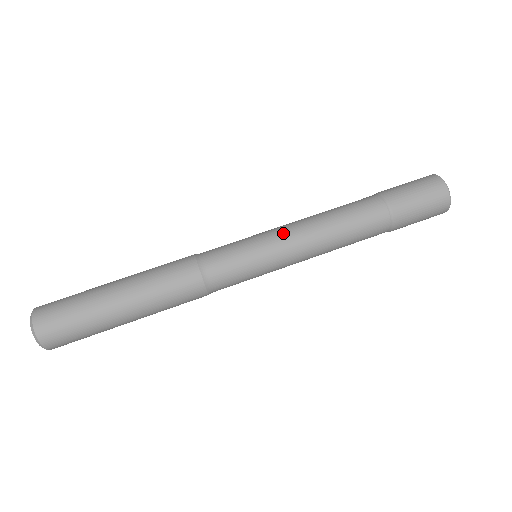
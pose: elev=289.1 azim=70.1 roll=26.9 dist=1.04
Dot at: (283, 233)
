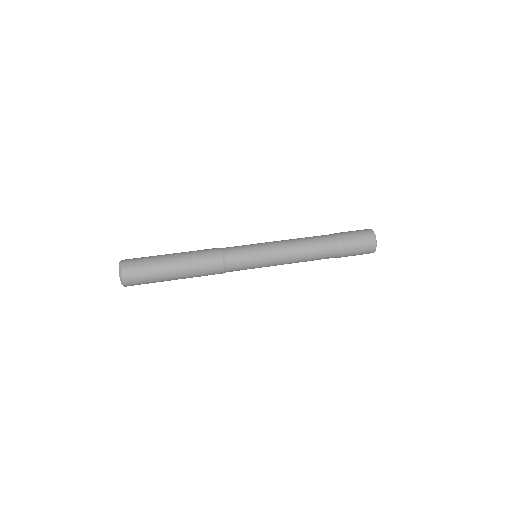
Dot at: occluded
